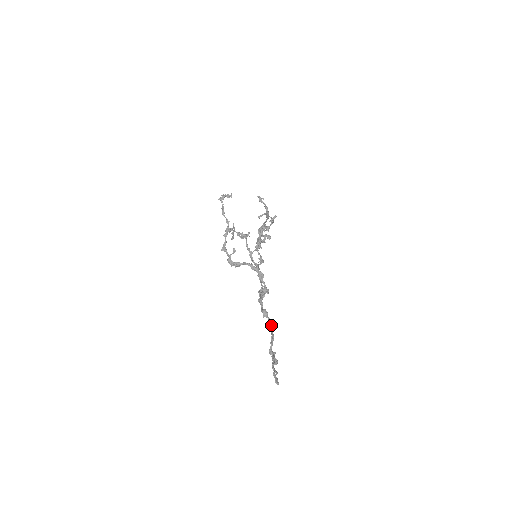
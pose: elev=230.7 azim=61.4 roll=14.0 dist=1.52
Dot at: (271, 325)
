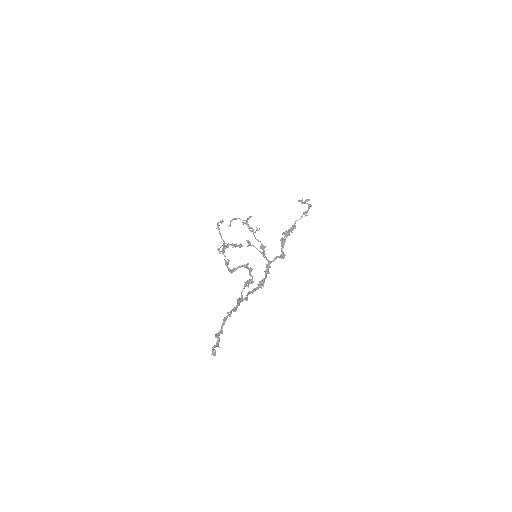
Dot at: (232, 309)
